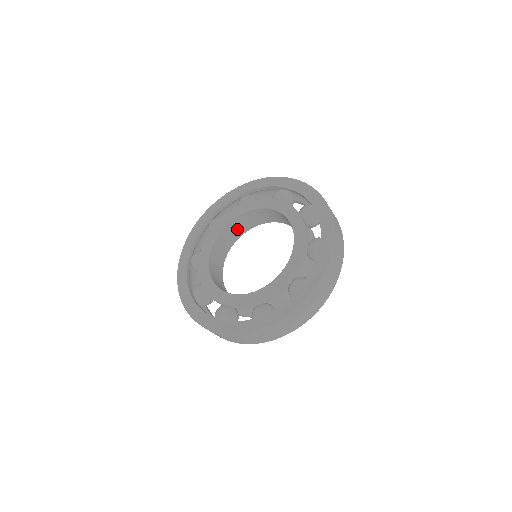
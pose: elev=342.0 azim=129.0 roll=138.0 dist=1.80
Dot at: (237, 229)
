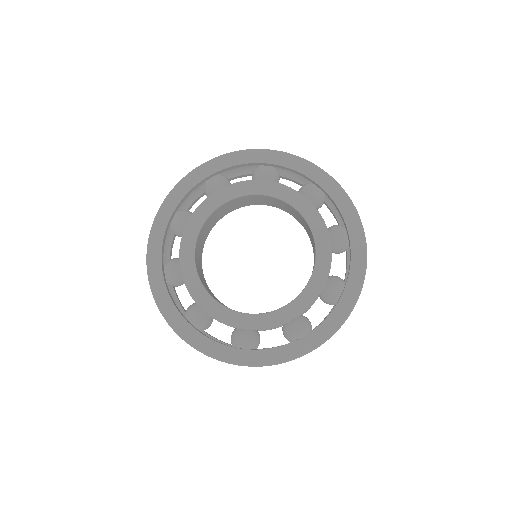
Dot at: (212, 222)
